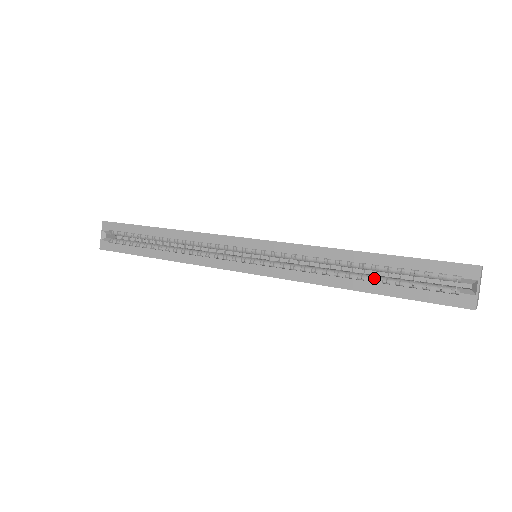
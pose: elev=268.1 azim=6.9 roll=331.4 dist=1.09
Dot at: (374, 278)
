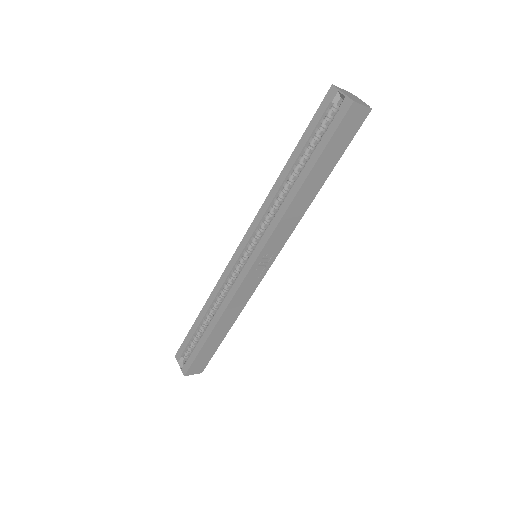
Dot at: occluded
